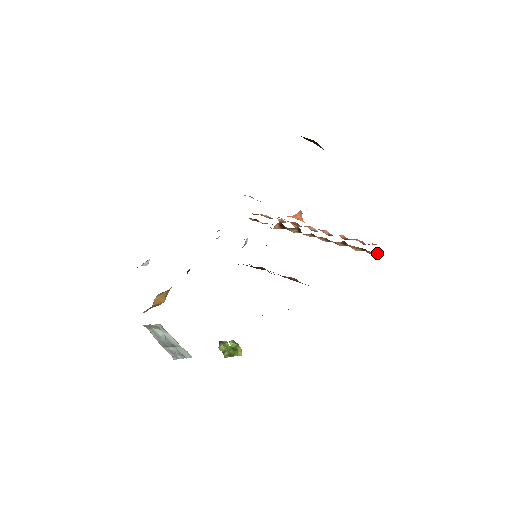
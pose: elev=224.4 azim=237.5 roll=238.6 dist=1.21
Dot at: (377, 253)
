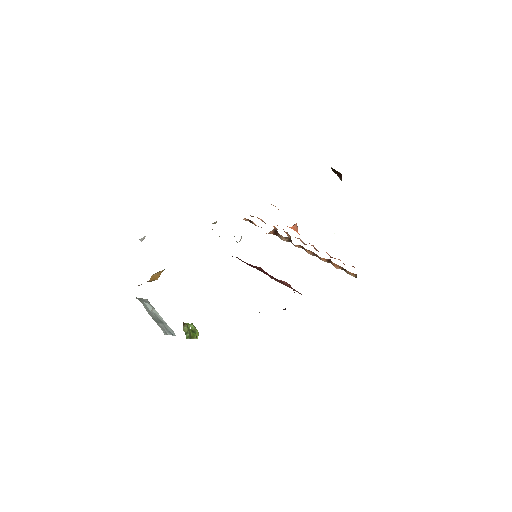
Dot at: (356, 275)
